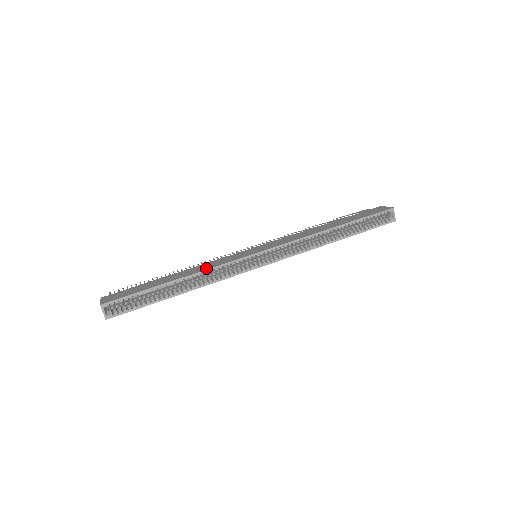
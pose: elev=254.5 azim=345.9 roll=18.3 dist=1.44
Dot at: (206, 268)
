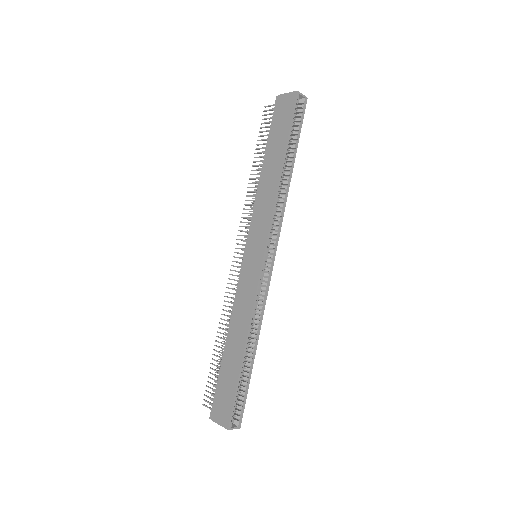
Dot at: (248, 315)
